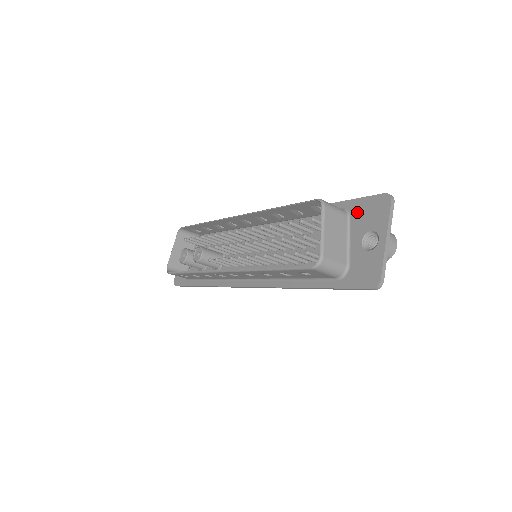
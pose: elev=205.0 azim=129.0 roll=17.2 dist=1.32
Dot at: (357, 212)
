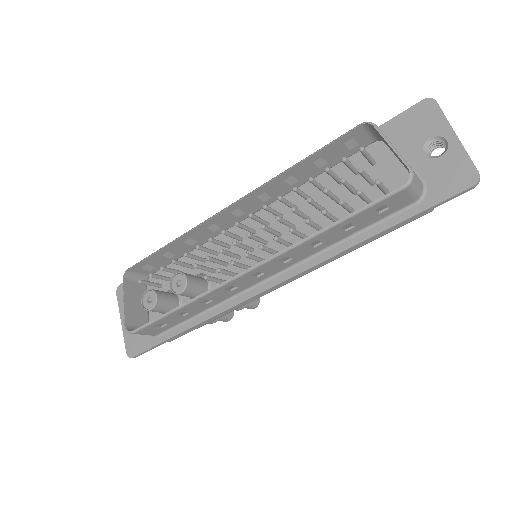
Dot at: (397, 132)
